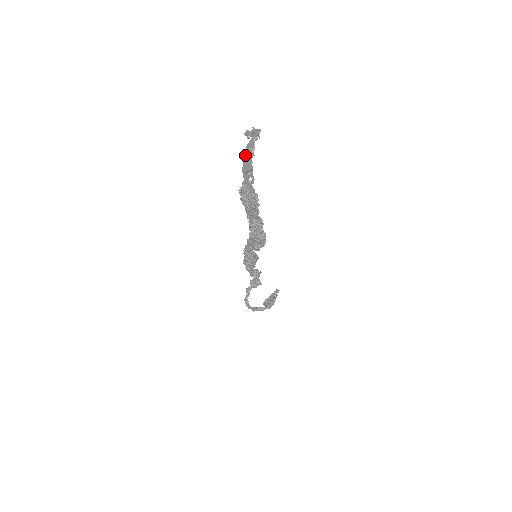
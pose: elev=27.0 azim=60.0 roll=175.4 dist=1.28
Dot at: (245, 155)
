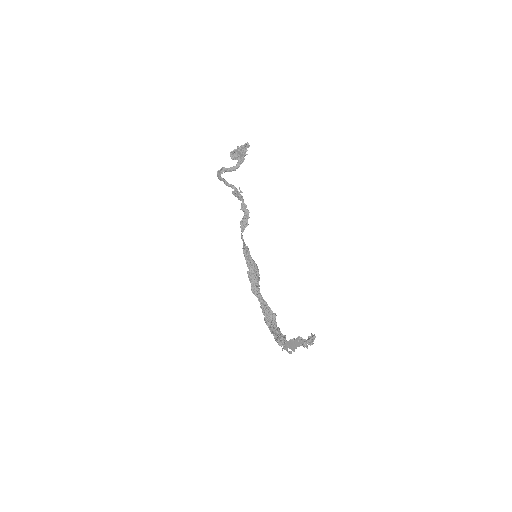
Dot at: (294, 341)
